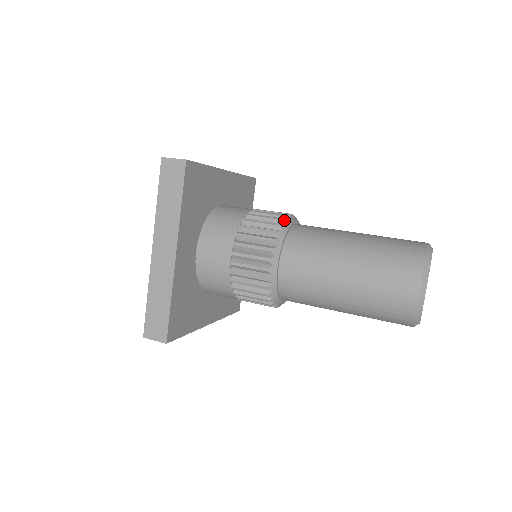
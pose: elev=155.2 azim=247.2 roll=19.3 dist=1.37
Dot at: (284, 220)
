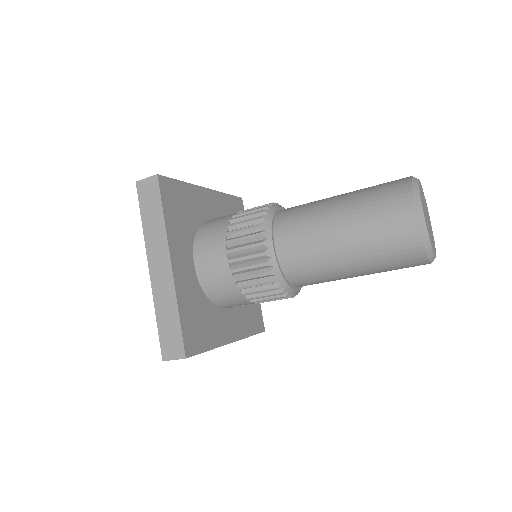
Dot at: (268, 206)
